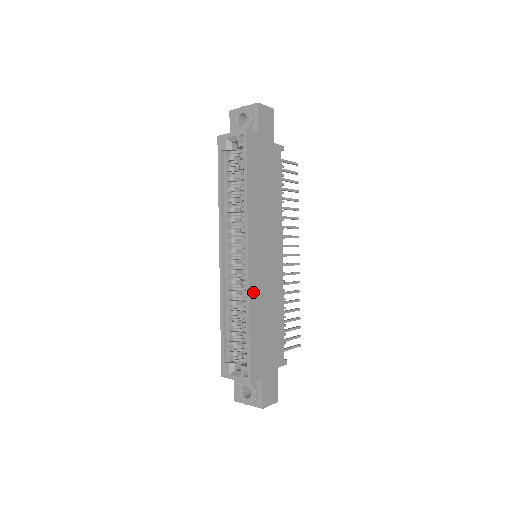
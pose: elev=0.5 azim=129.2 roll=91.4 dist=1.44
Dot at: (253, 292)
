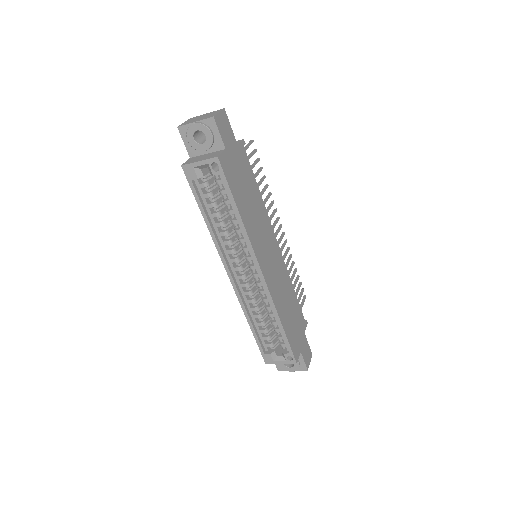
Dot at: (274, 297)
